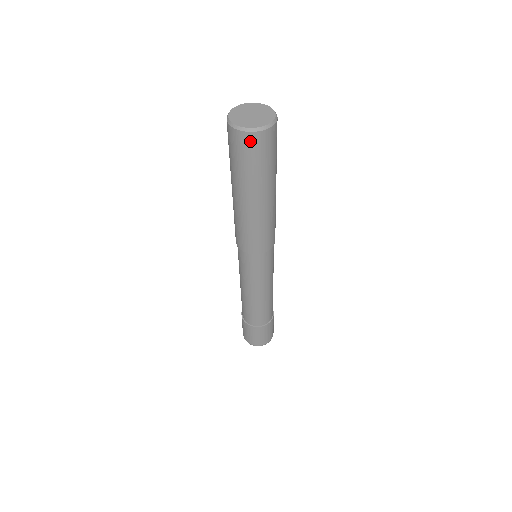
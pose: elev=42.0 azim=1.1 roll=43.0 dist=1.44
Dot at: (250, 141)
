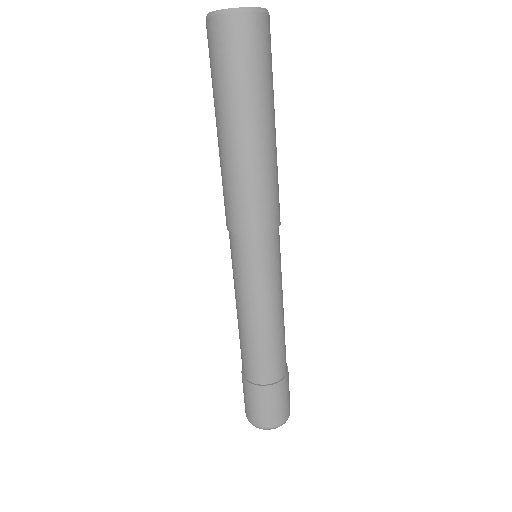
Dot at: (243, 27)
